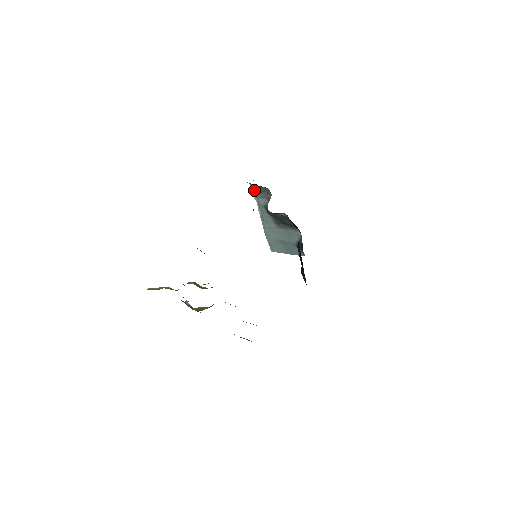
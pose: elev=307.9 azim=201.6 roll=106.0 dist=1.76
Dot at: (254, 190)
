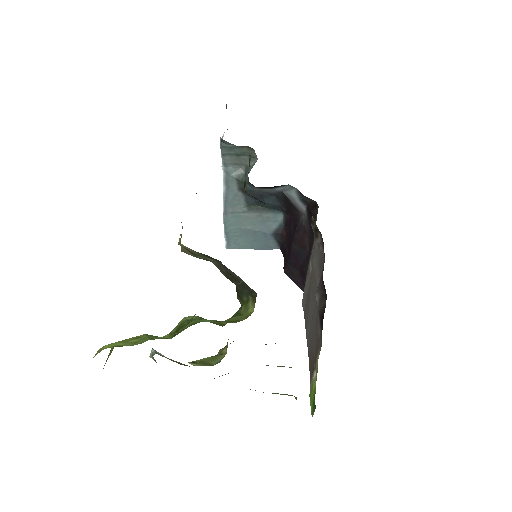
Dot at: (226, 153)
